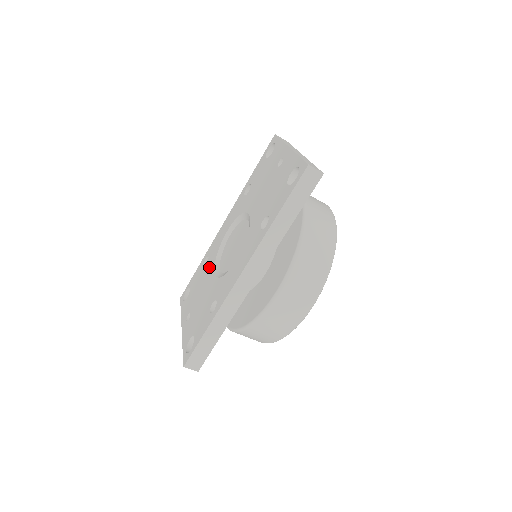
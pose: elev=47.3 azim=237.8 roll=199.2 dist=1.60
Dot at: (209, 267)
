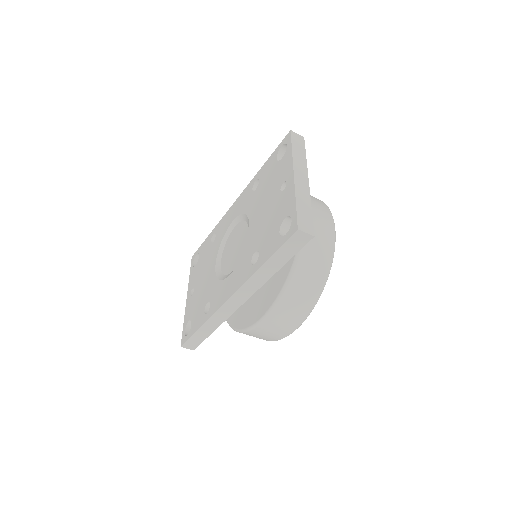
Dot at: (214, 251)
